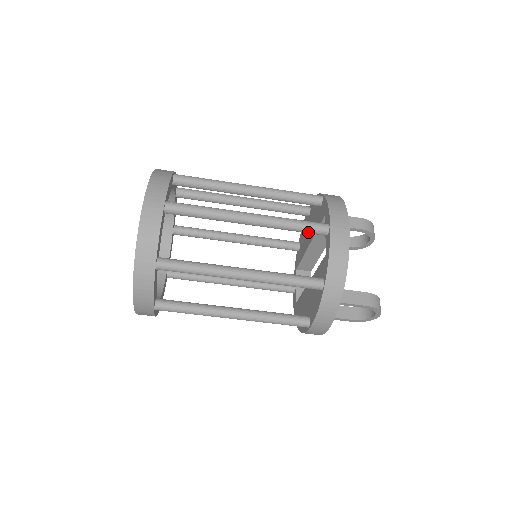
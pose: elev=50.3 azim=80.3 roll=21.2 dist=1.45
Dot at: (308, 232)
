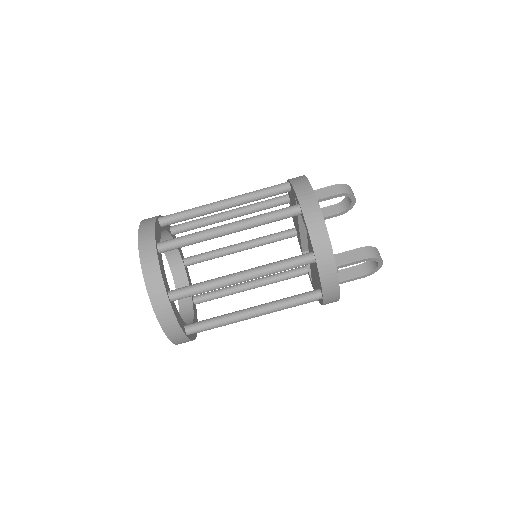
Dot at: (284, 218)
